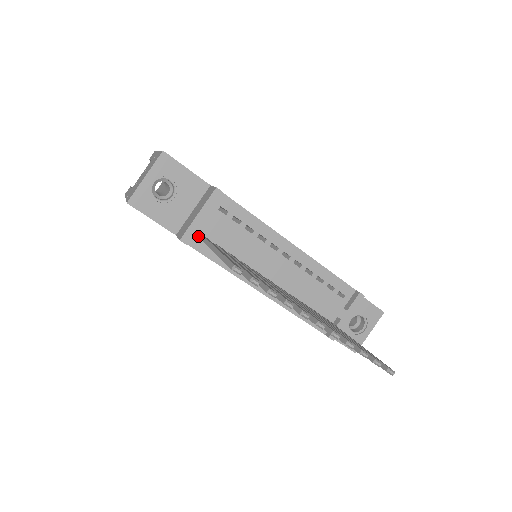
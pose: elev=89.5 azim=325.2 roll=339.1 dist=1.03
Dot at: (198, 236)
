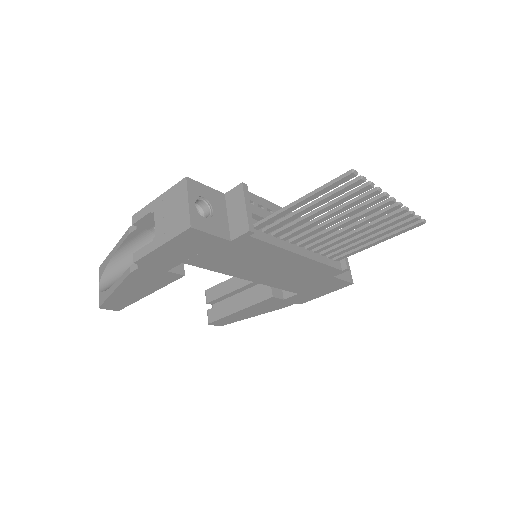
Dot at: occluded
